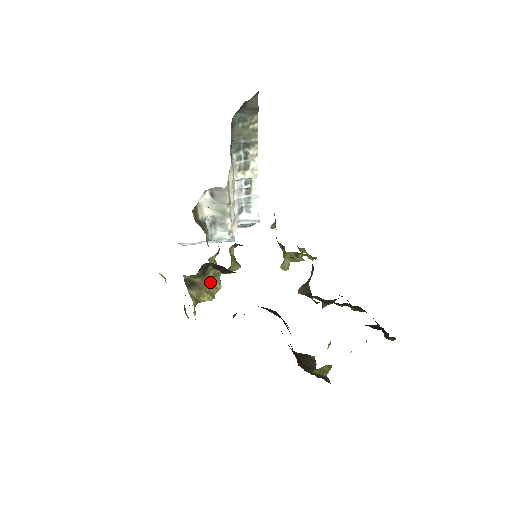
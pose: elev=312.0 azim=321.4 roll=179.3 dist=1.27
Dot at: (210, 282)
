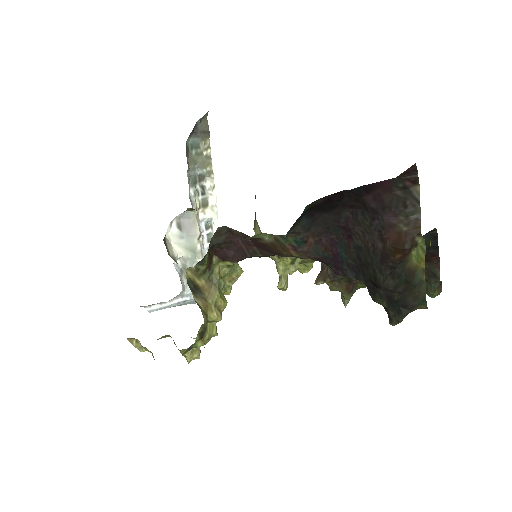
Dot at: (217, 285)
